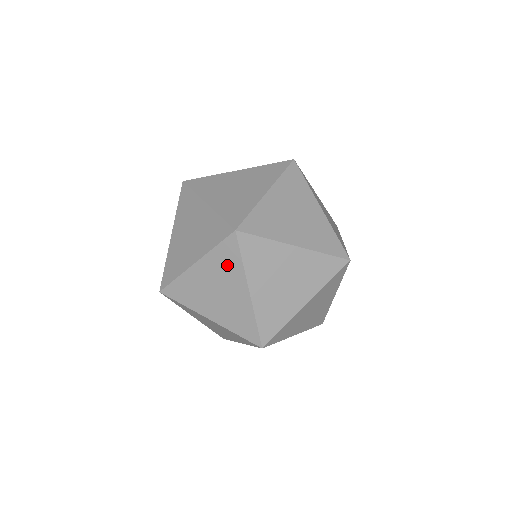
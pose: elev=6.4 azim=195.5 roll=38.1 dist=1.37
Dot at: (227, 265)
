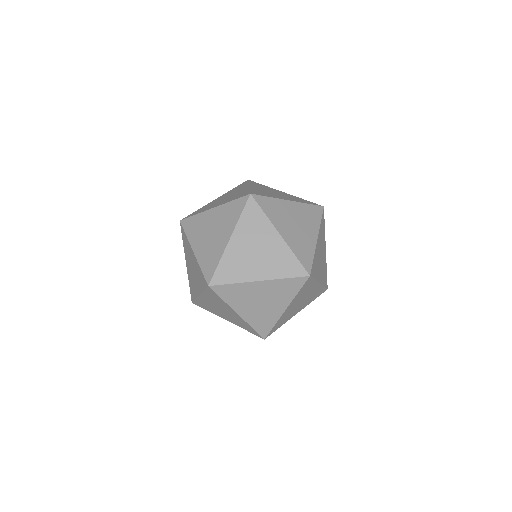
Dot at: (230, 215)
